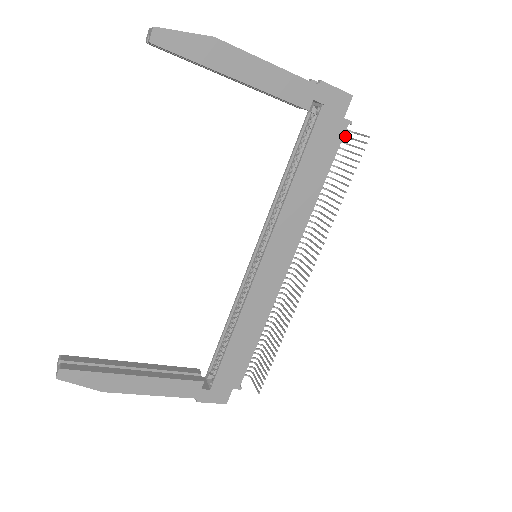
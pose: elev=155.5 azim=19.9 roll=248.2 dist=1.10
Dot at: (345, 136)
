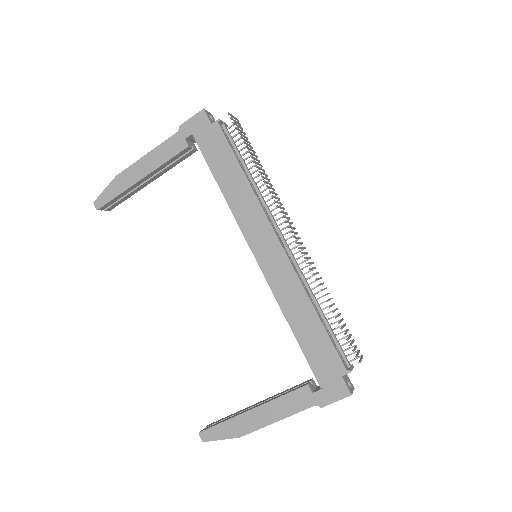
Dot at: occluded
